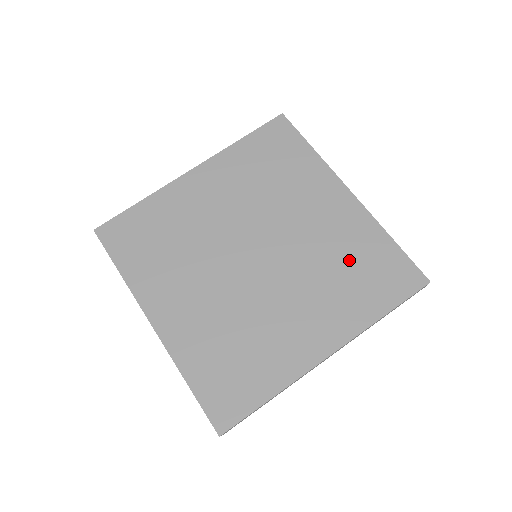
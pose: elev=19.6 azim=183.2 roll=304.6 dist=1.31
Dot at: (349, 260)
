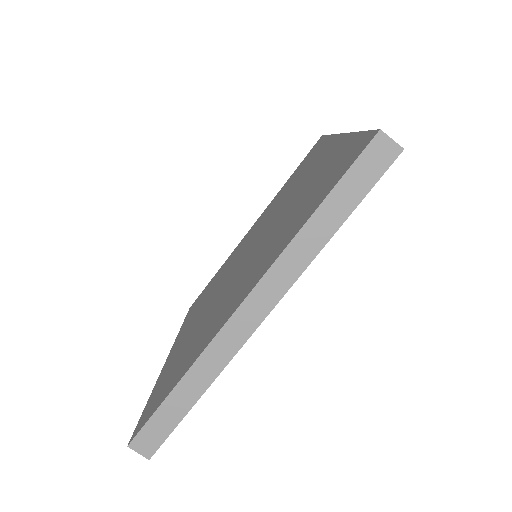
Dot at: (309, 191)
